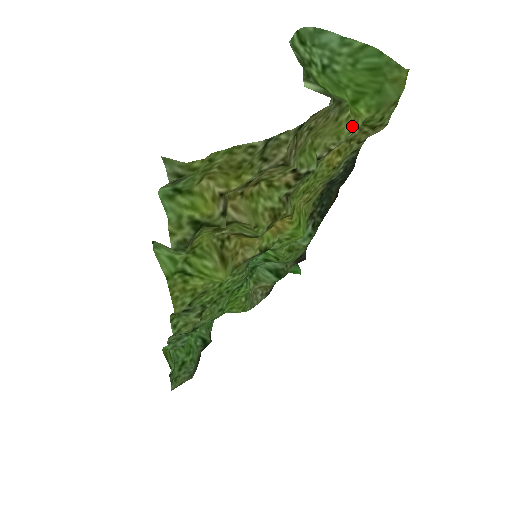
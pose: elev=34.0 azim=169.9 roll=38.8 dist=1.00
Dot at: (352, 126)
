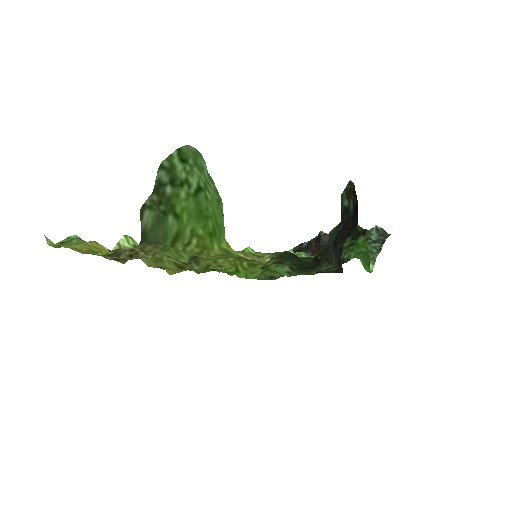
Dot at: (202, 254)
